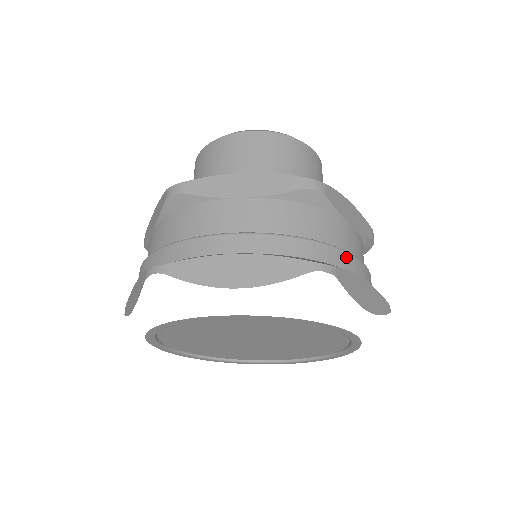
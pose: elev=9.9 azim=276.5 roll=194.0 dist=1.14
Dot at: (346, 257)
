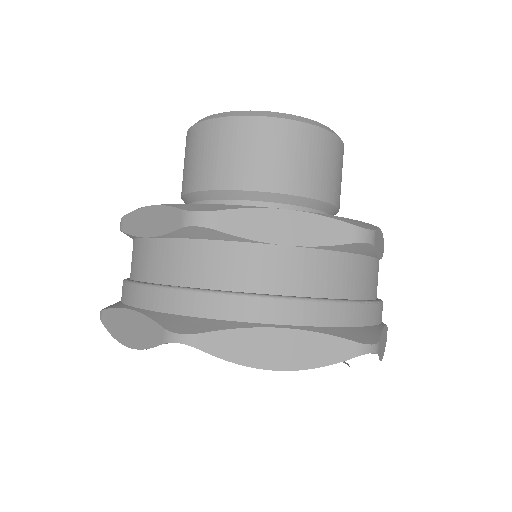
Dot at: (377, 310)
